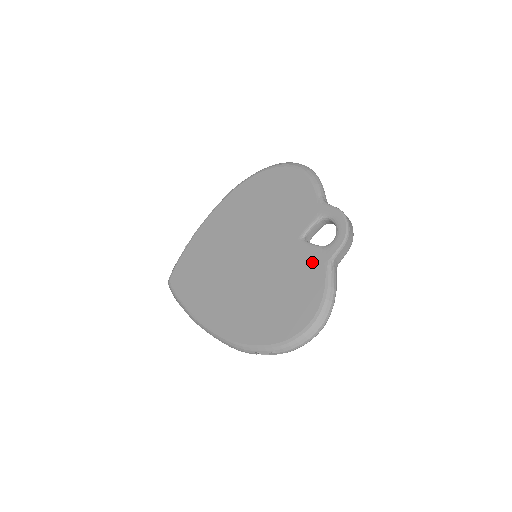
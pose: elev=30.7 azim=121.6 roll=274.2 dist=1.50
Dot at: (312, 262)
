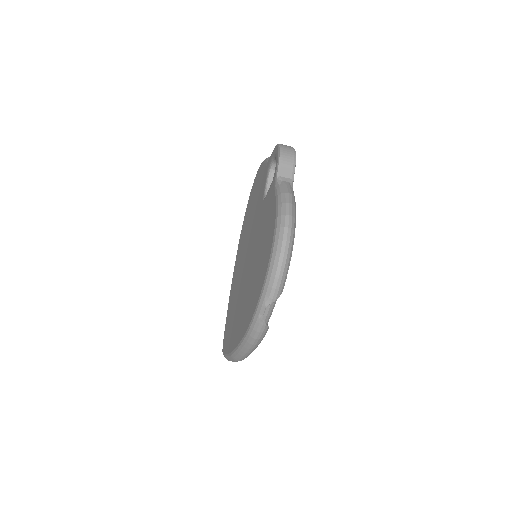
Dot at: (269, 199)
